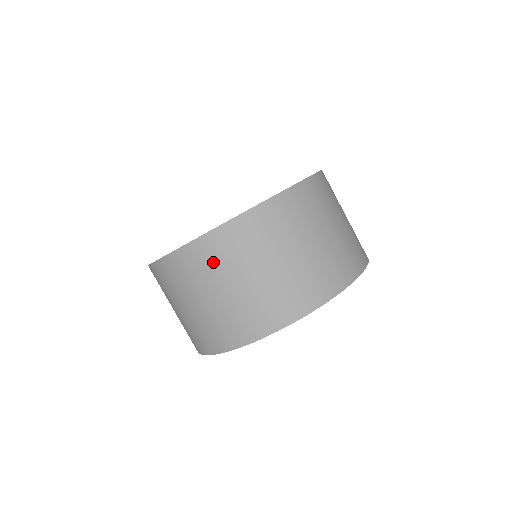
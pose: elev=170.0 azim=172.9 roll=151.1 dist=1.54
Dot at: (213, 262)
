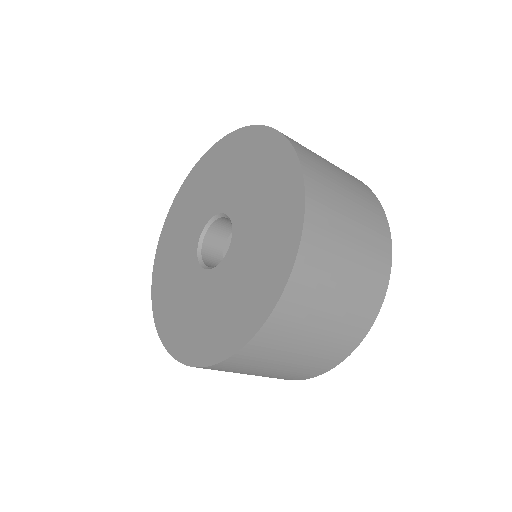
Dot at: (315, 285)
